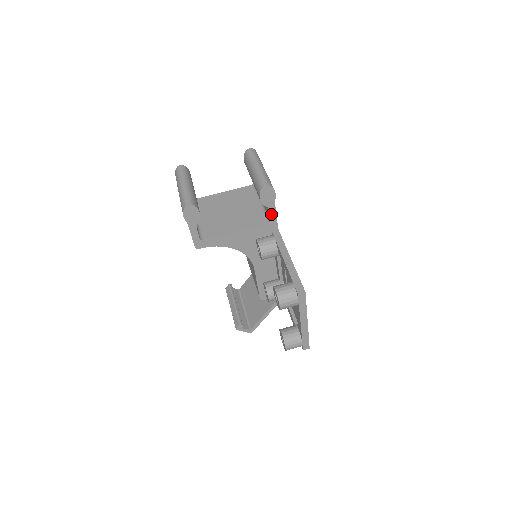
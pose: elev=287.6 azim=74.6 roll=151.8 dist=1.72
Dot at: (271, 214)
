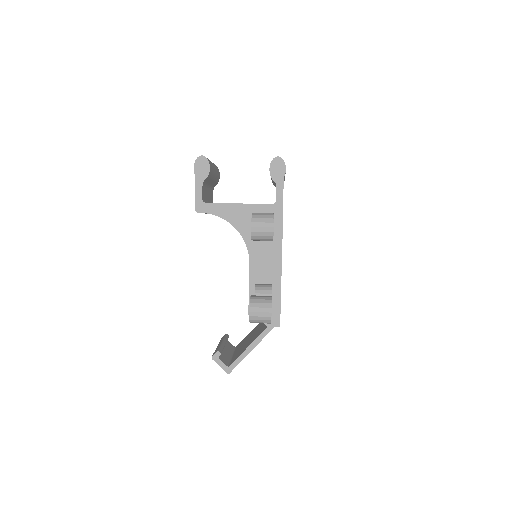
Dot at: (278, 193)
